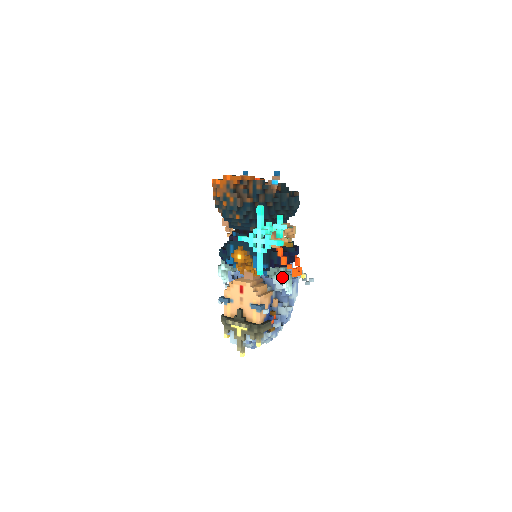
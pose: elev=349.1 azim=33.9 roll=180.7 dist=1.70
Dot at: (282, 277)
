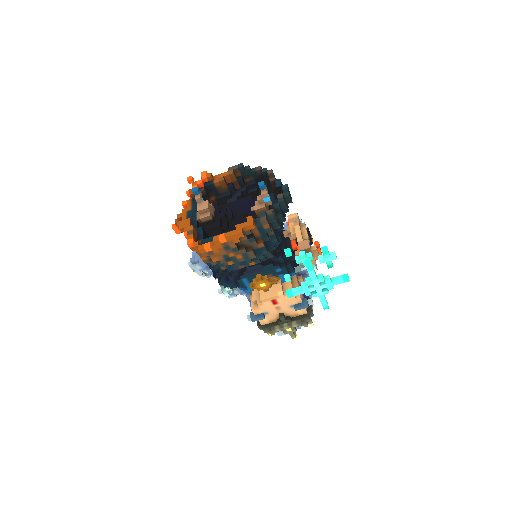
Dot at: occluded
